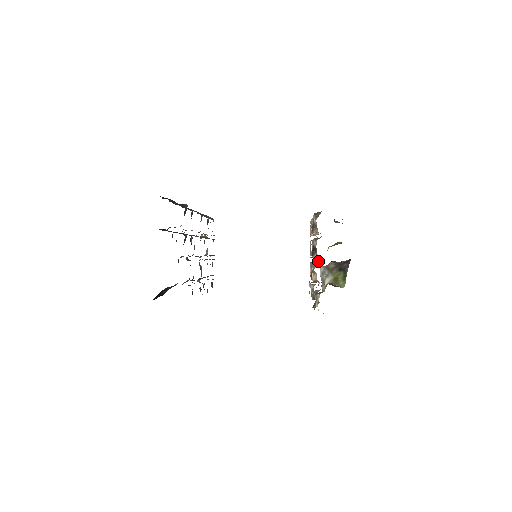
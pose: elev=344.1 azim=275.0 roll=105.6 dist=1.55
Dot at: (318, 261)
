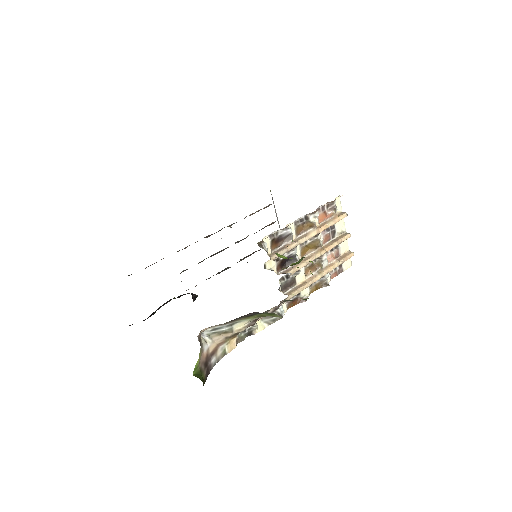
Dot at: (310, 262)
